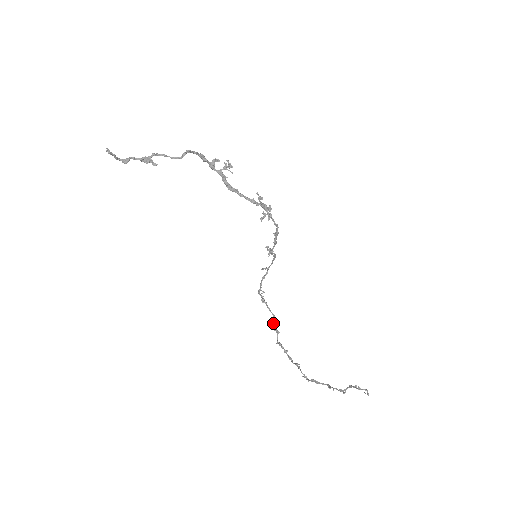
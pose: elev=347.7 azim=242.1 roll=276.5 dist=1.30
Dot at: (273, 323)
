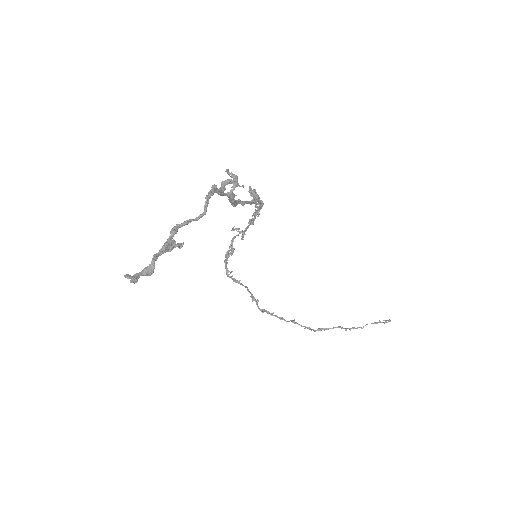
Dot at: (252, 296)
